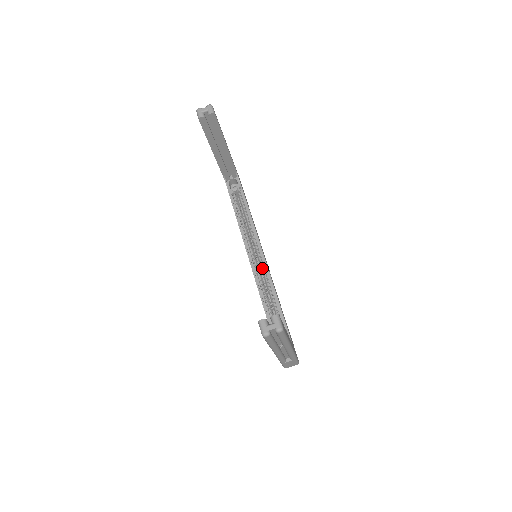
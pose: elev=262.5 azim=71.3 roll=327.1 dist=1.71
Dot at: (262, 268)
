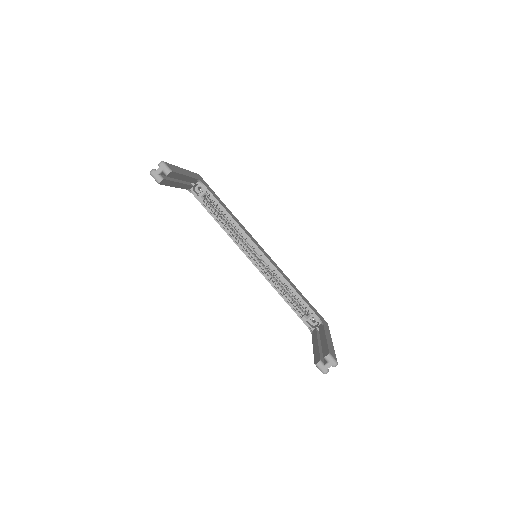
Dot at: occluded
